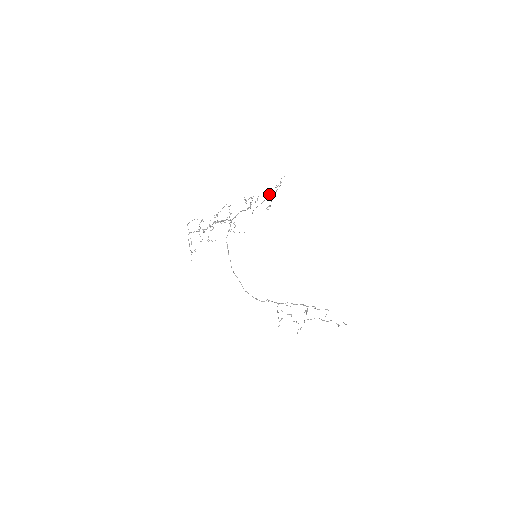
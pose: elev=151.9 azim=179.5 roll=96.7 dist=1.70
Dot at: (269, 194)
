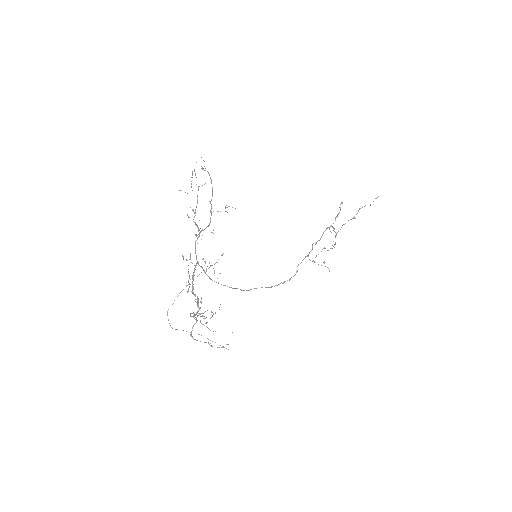
Dot at: occluded
